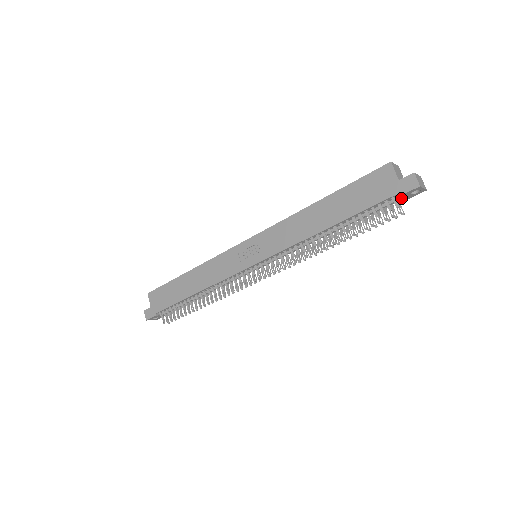
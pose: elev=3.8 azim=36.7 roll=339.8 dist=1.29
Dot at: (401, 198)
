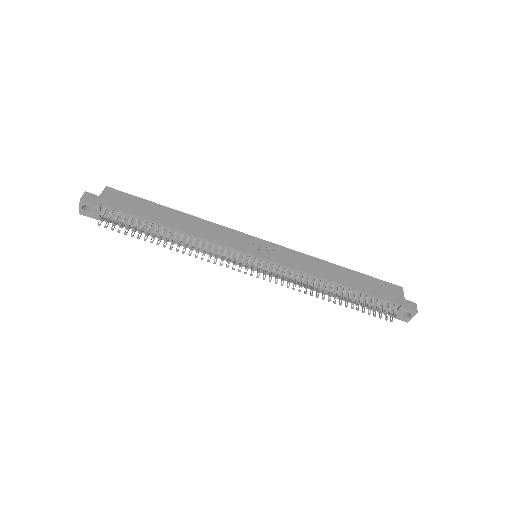
Dot at: (397, 311)
